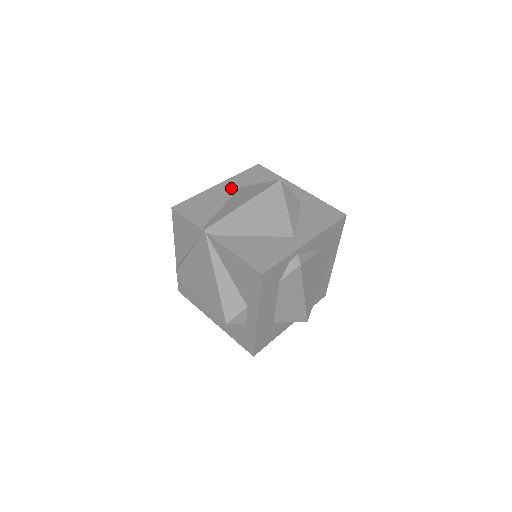
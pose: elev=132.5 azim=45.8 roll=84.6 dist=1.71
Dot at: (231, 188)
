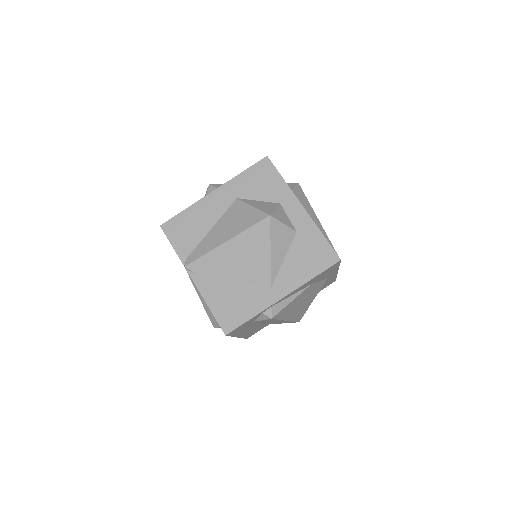
Dot at: (225, 200)
